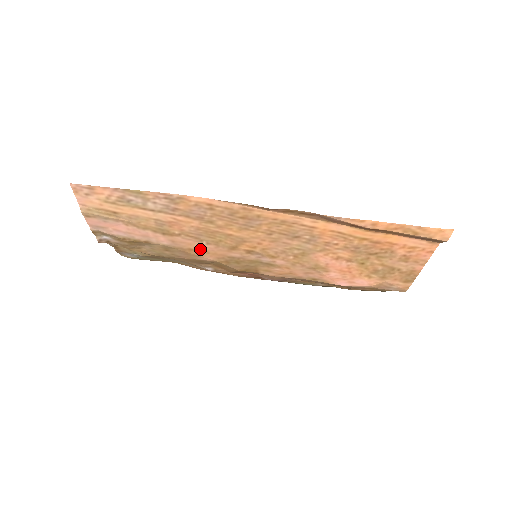
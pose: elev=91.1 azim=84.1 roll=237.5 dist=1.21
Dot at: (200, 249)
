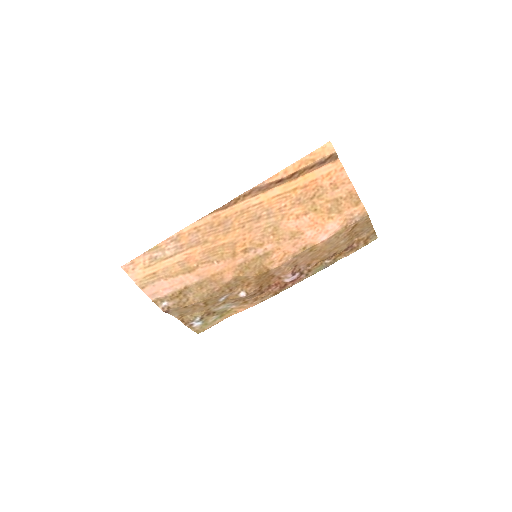
Dot at: (218, 271)
